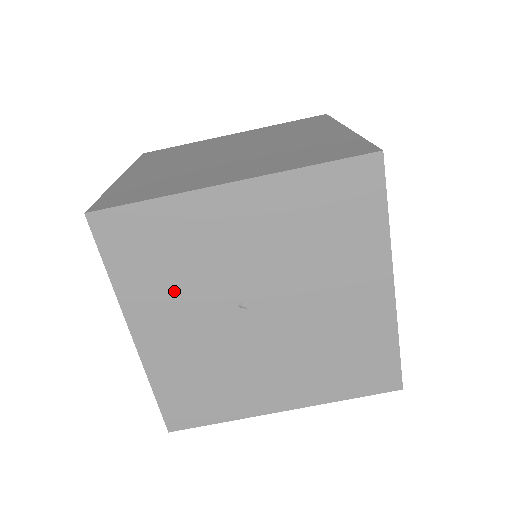
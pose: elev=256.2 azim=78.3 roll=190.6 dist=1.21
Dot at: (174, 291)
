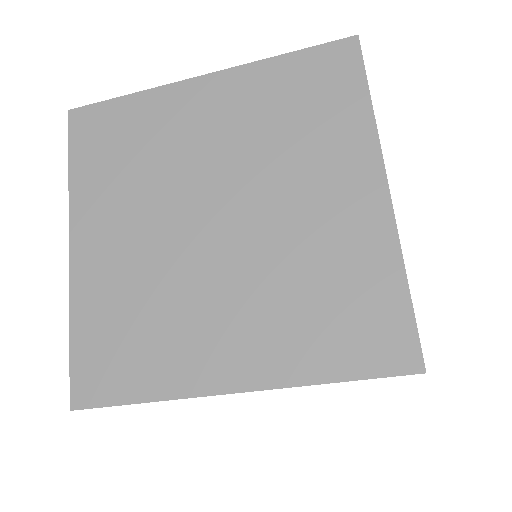
Dot at: occluded
